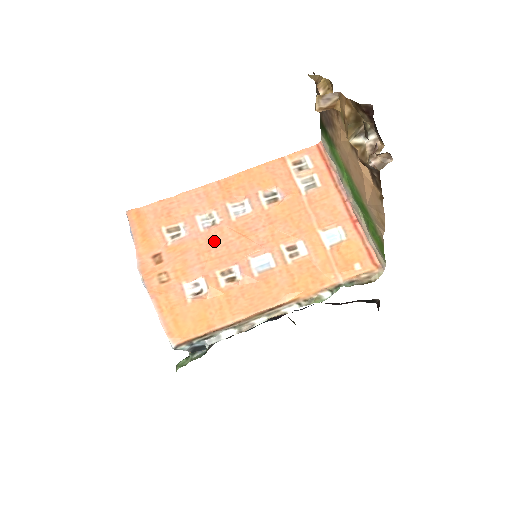
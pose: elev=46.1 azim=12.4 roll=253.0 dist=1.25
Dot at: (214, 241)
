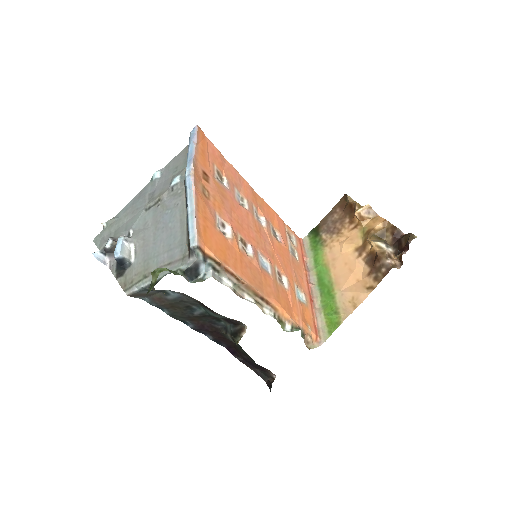
Dot at: (243, 215)
